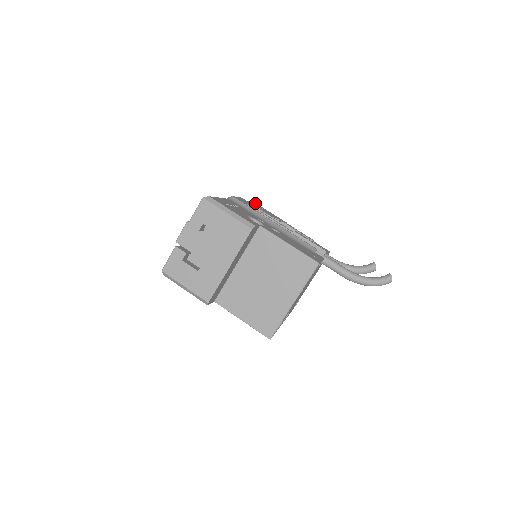
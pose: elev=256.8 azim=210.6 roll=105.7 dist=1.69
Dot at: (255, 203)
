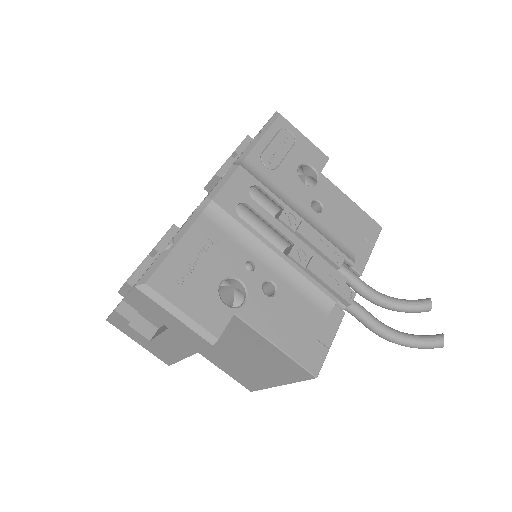
Dot at: (280, 120)
